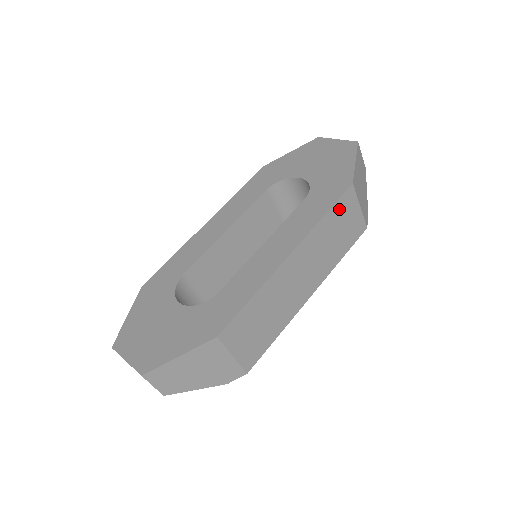
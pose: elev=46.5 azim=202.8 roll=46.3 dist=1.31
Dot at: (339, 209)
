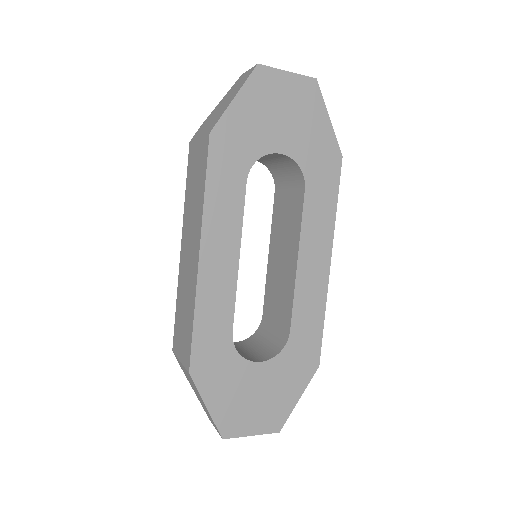
Dot at: occluded
